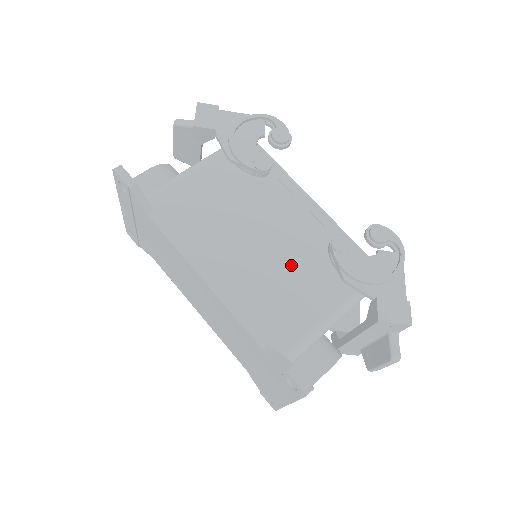
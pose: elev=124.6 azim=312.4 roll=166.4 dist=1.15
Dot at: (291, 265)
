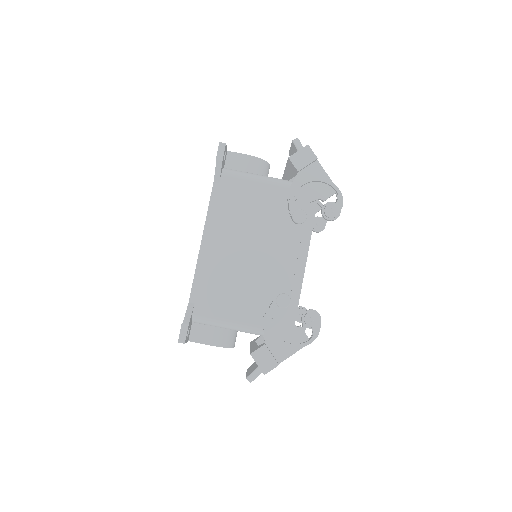
Dot at: (250, 282)
